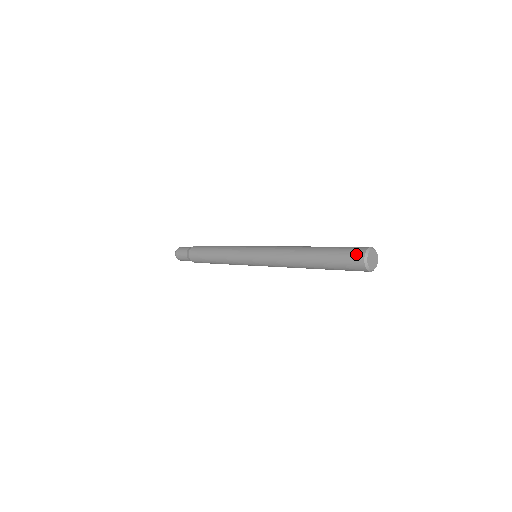
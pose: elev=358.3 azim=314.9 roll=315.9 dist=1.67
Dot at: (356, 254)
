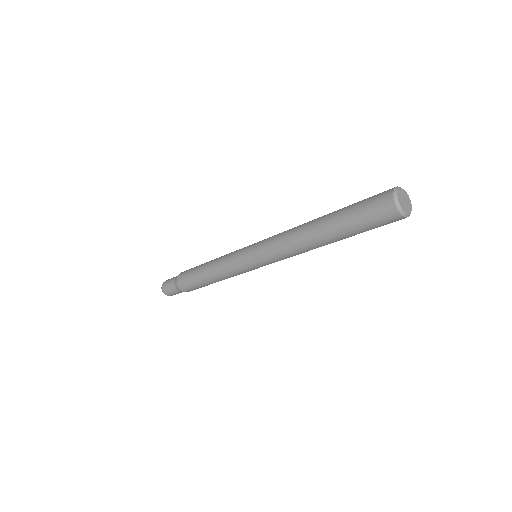
Dot at: (383, 206)
